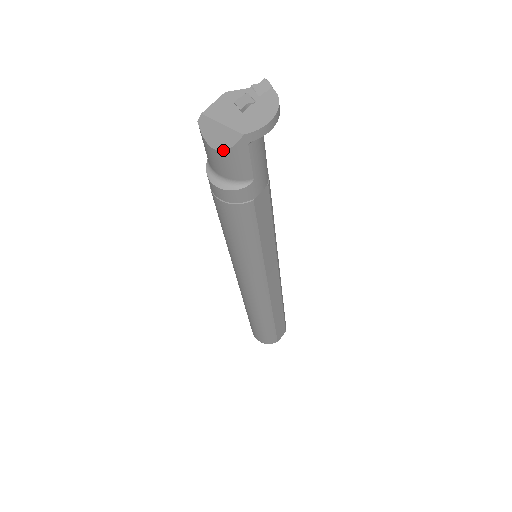
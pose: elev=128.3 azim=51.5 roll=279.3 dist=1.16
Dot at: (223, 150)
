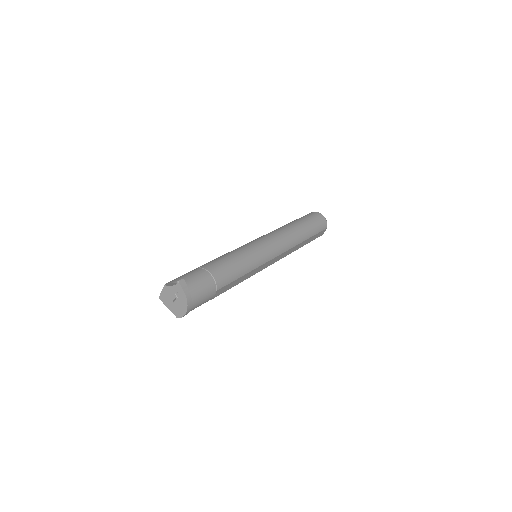
Dot at: occluded
